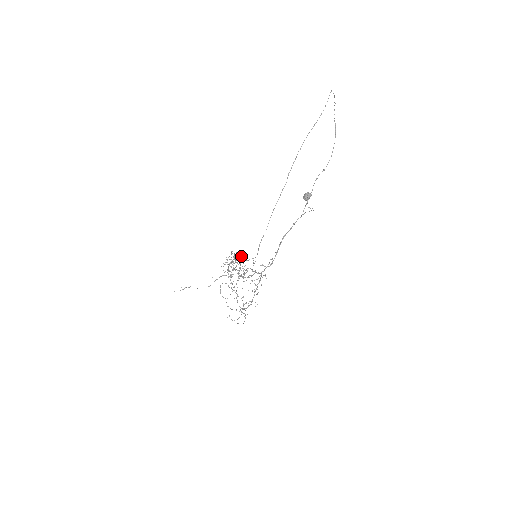
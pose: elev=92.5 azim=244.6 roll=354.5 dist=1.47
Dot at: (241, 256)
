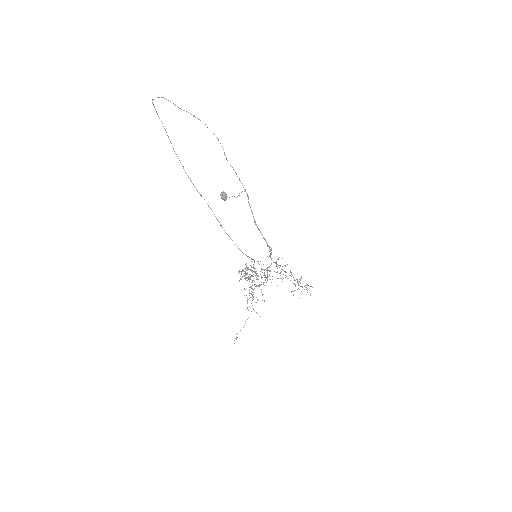
Dot at: occluded
